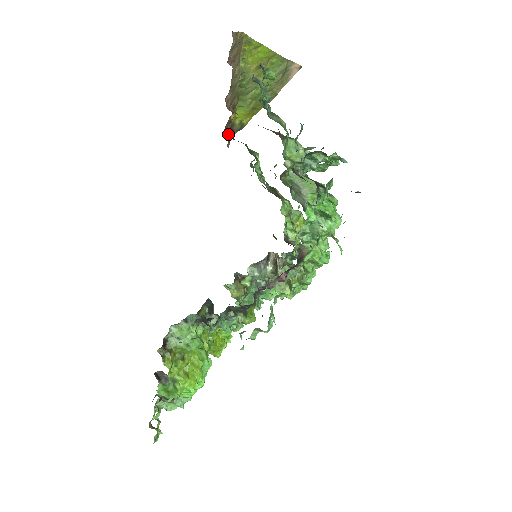
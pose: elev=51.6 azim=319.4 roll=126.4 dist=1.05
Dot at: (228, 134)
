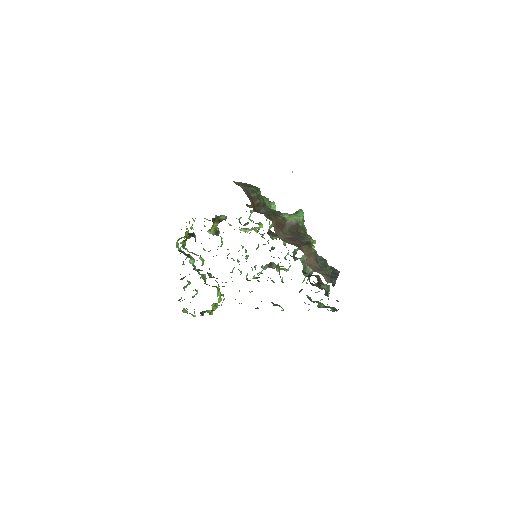
Dot at: (250, 200)
